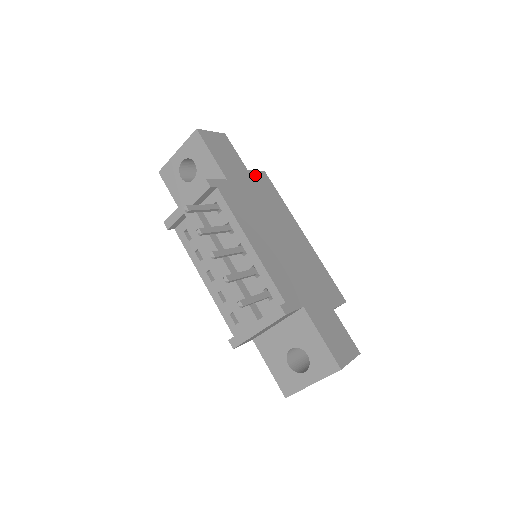
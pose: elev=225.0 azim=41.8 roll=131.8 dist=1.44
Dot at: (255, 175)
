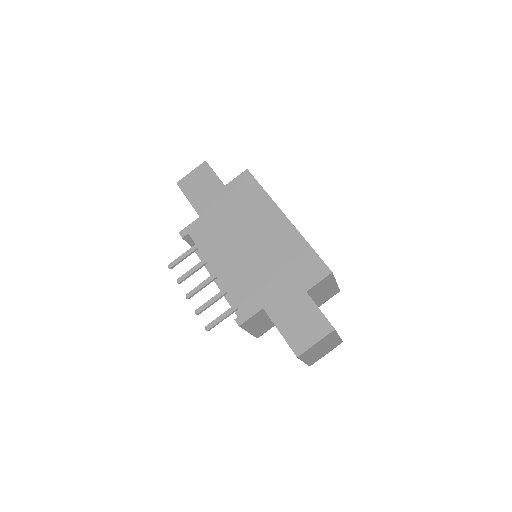
Dot at: (233, 185)
